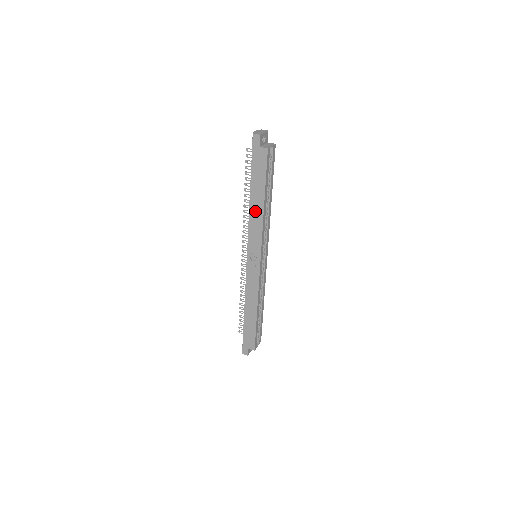
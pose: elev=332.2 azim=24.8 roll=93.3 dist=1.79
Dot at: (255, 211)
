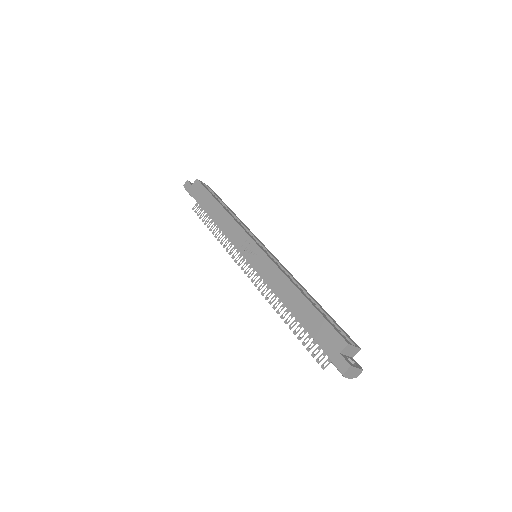
Dot at: (219, 218)
